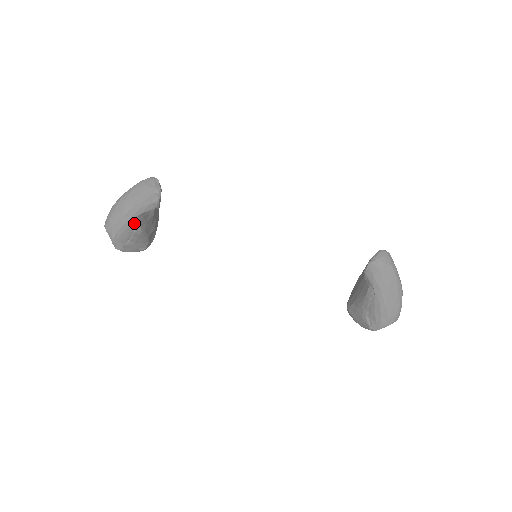
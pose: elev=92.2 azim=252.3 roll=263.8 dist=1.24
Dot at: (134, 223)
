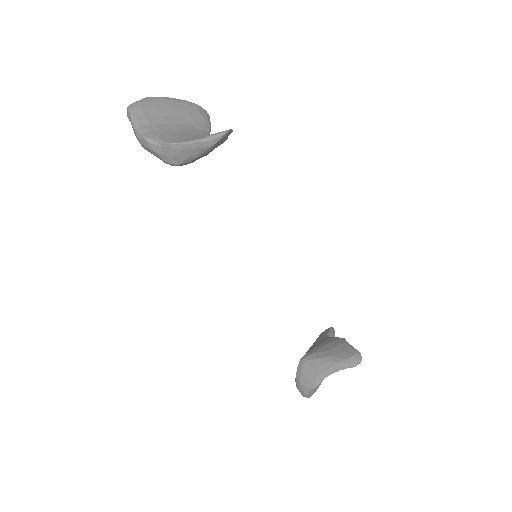
Dot at: (180, 132)
